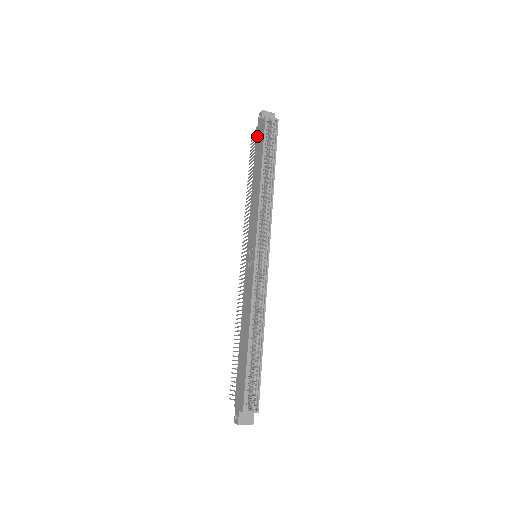
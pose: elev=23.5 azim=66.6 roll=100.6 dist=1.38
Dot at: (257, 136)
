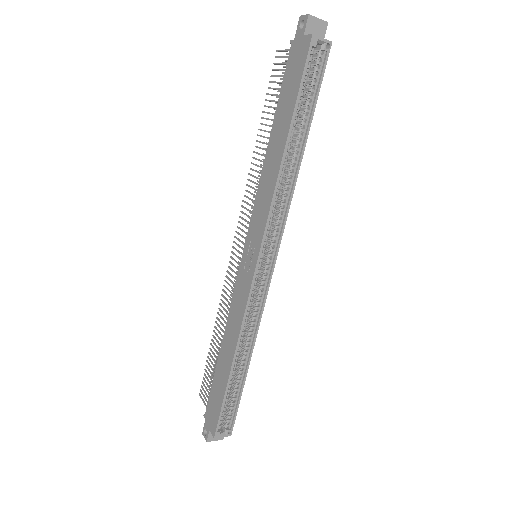
Dot at: (290, 61)
